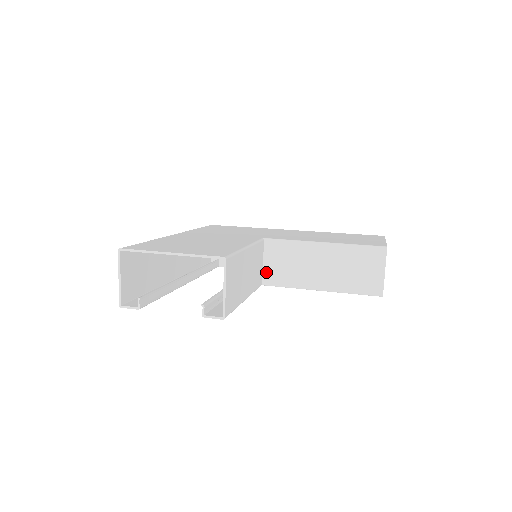
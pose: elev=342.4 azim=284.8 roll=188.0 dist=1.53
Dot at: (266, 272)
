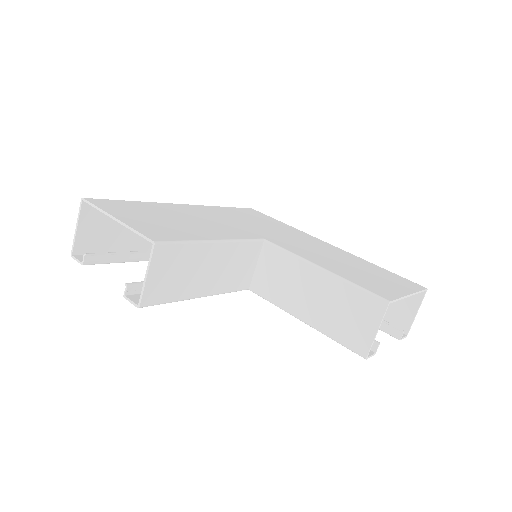
Dot at: (256, 277)
